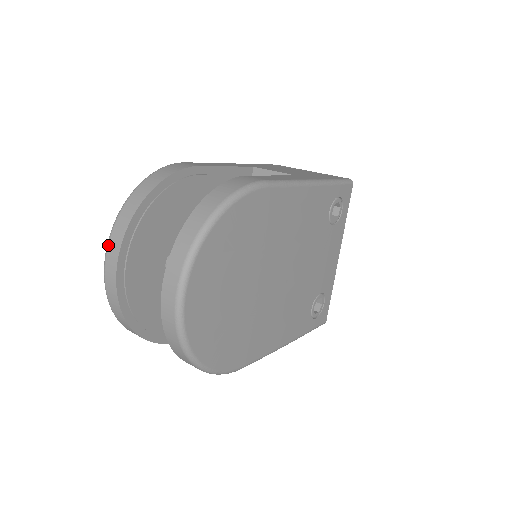
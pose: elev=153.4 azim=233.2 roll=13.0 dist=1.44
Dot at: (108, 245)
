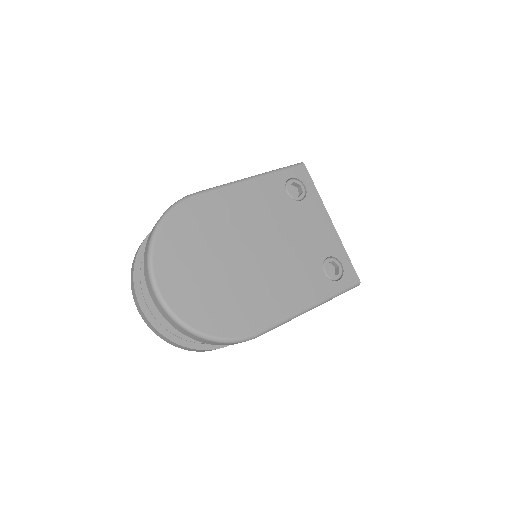
Dot at: occluded
